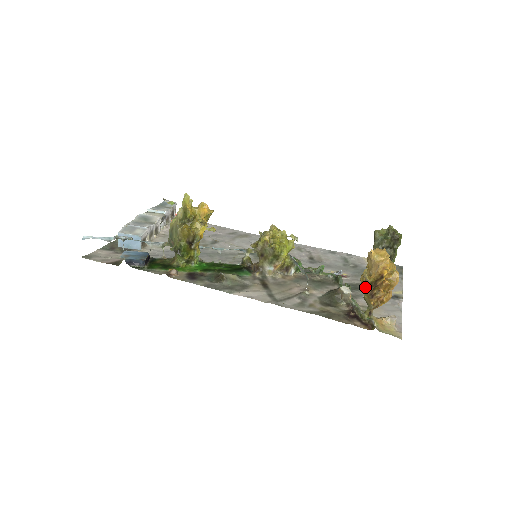
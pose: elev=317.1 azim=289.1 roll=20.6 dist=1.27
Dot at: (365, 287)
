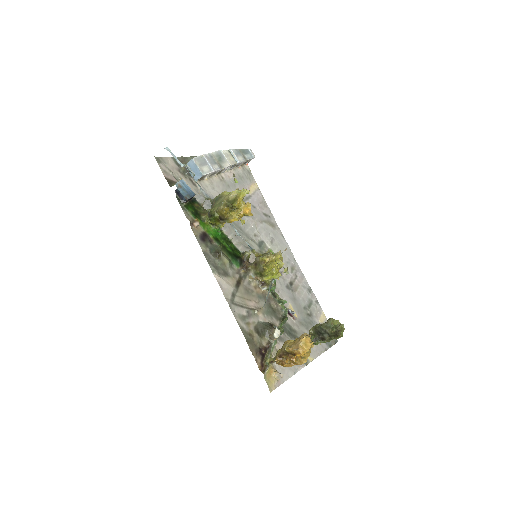
Dot at: (282, 348)
